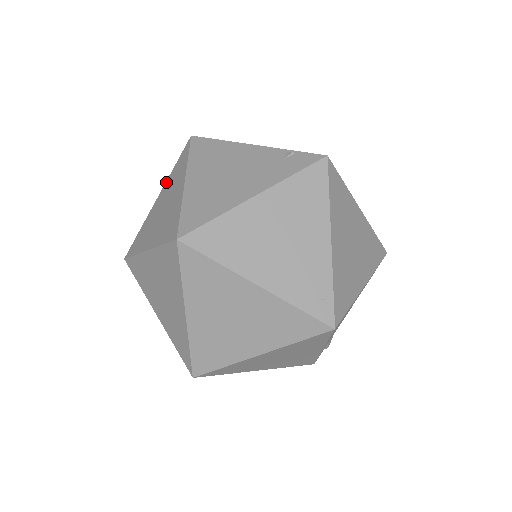
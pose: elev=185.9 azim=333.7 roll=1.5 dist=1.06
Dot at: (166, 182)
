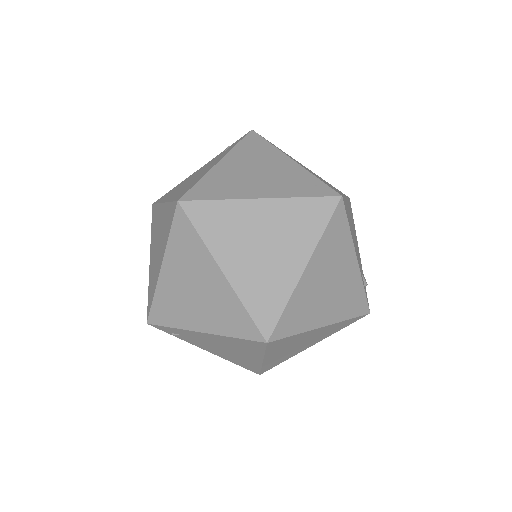
Dot at: occluded
